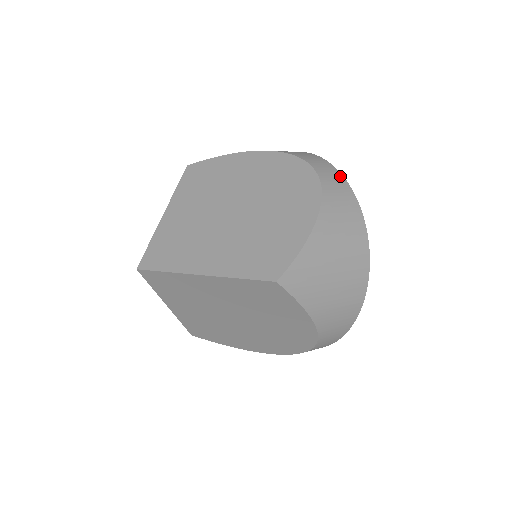
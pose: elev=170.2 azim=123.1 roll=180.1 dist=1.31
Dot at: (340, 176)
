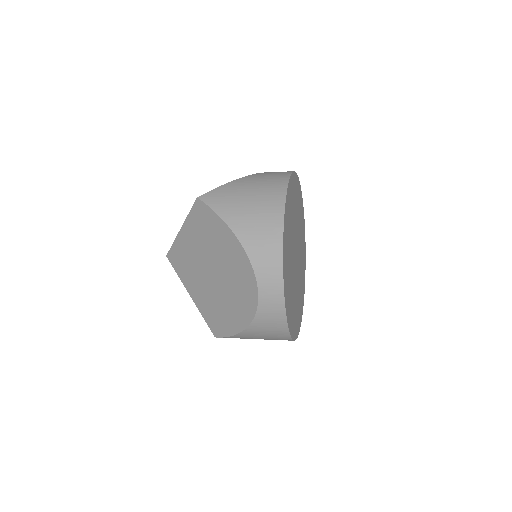
Dot at: occluded
